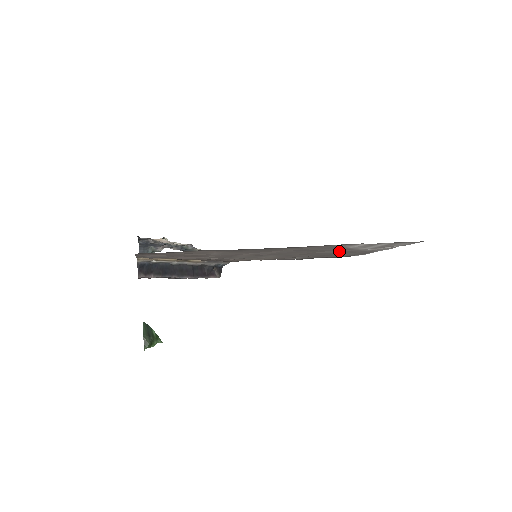
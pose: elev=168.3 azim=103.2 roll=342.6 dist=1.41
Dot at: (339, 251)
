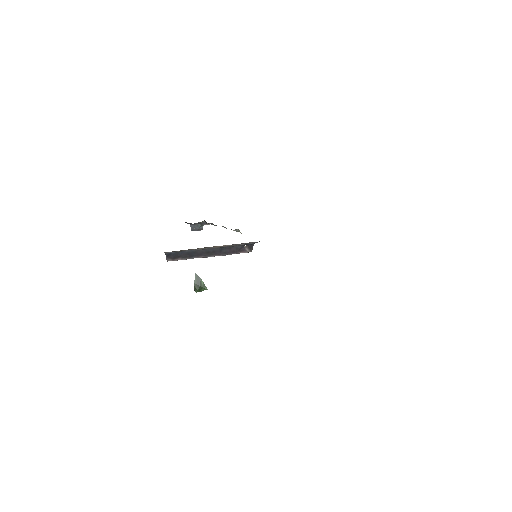
Dot at: occluded
